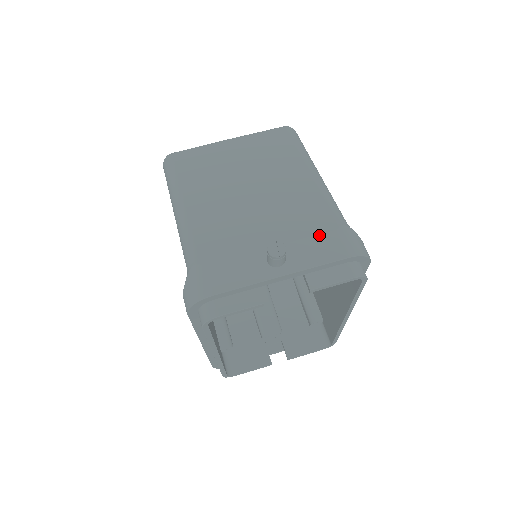
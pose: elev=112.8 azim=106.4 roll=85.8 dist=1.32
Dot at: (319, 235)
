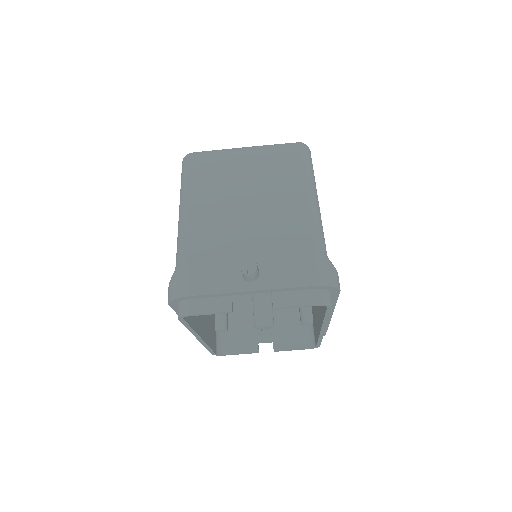
Dot at: (295, 259)
